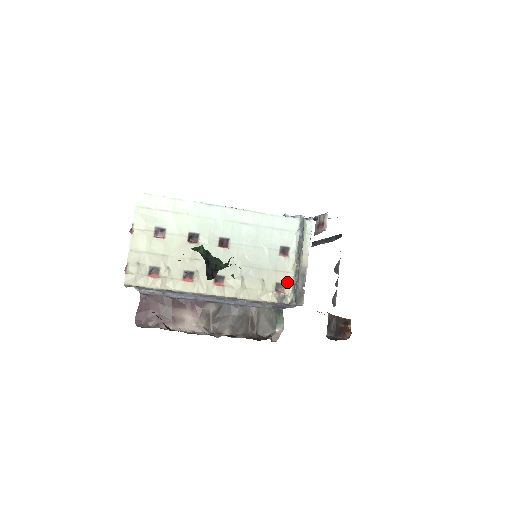
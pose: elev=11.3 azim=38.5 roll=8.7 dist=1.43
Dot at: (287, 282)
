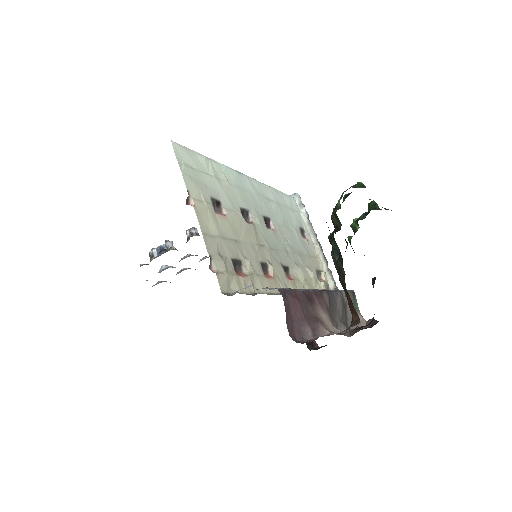
Dot at: (320, 268)
